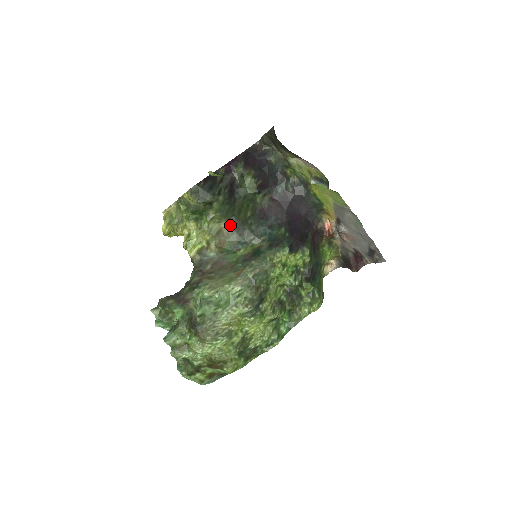
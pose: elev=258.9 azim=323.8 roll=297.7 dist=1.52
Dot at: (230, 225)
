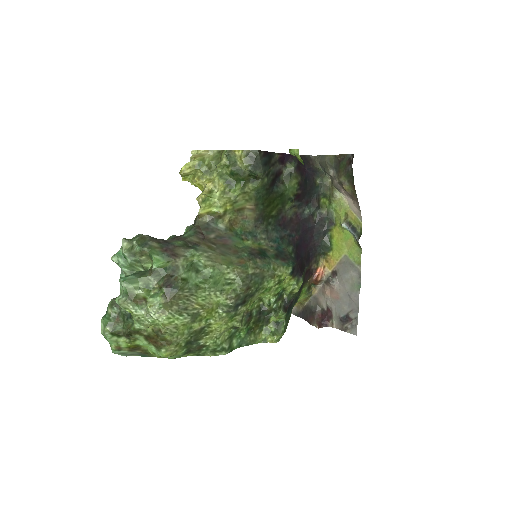
Dot at: (254, 211)
